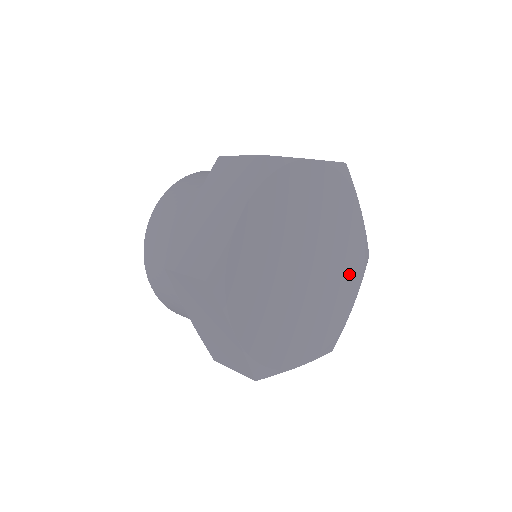
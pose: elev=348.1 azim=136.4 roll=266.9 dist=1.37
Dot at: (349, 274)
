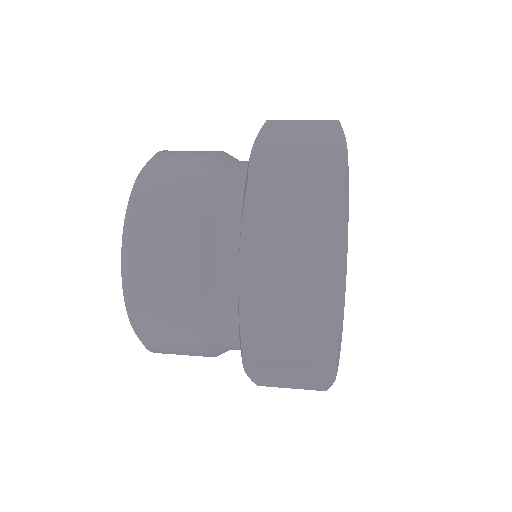
Dot at: occluded
